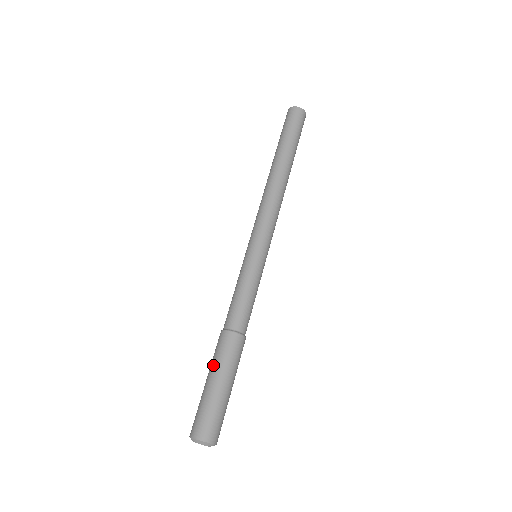
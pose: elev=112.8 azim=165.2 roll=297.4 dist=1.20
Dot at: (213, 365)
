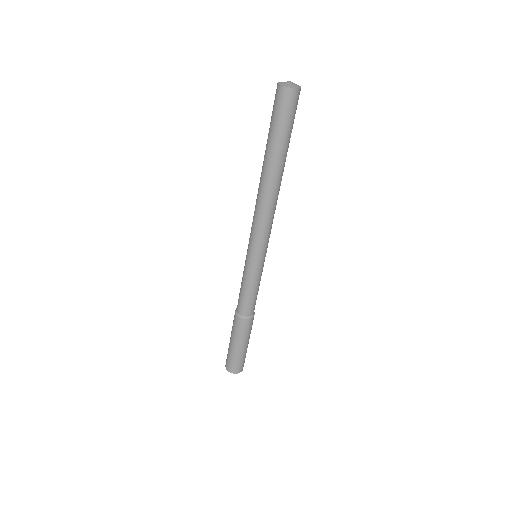
Dot at: (233, 335)
